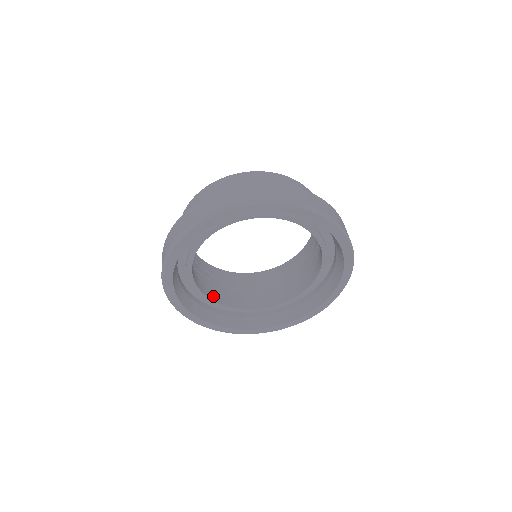
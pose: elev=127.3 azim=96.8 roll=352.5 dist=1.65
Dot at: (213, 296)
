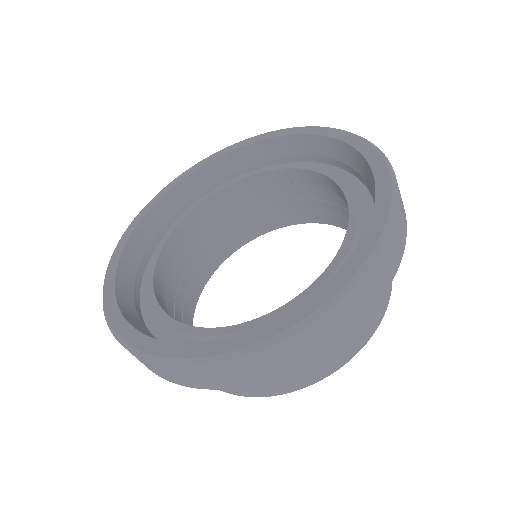
Dot at: (161, 272)
